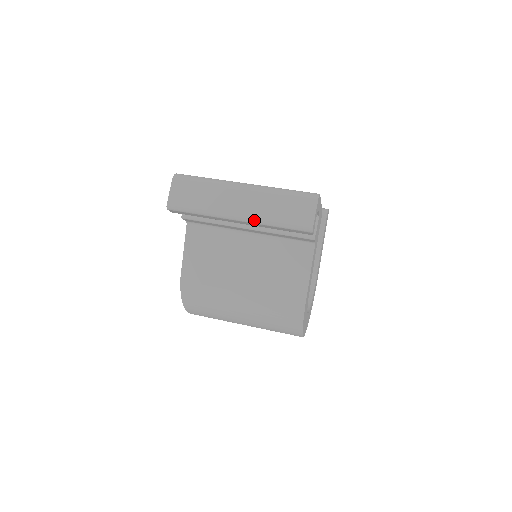
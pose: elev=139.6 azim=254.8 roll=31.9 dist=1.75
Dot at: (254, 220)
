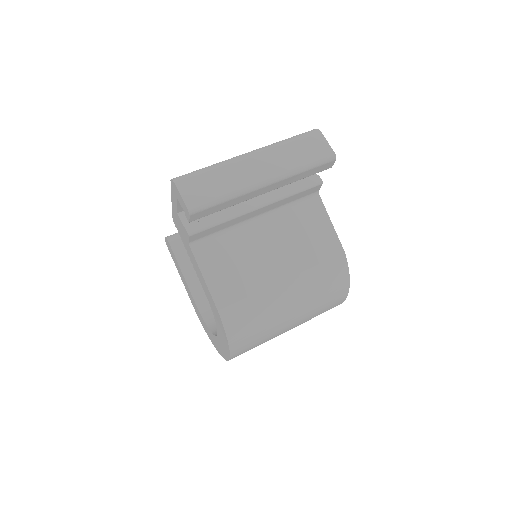
Dot at: (283, 175)
